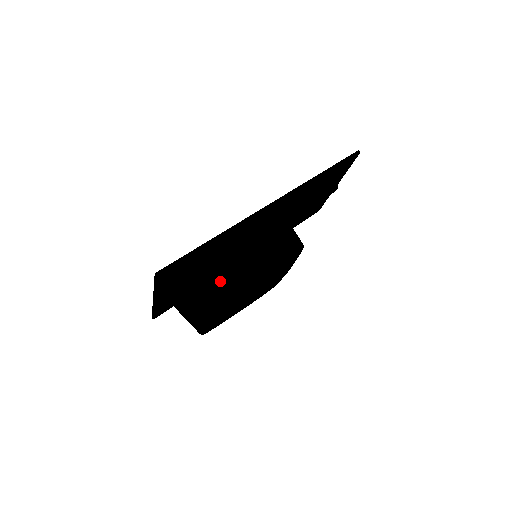
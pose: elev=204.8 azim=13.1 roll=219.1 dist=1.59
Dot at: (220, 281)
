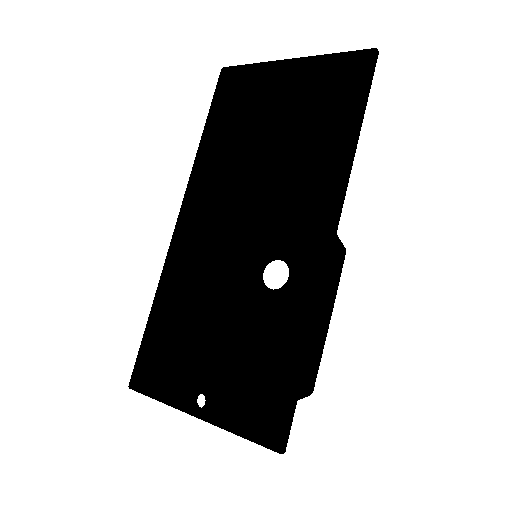
Dot at: (312, 375)
